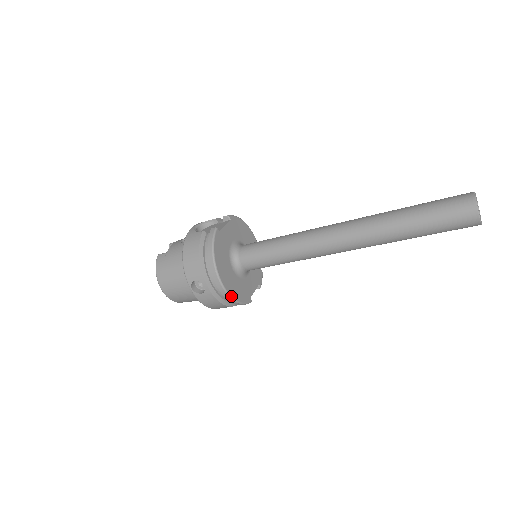
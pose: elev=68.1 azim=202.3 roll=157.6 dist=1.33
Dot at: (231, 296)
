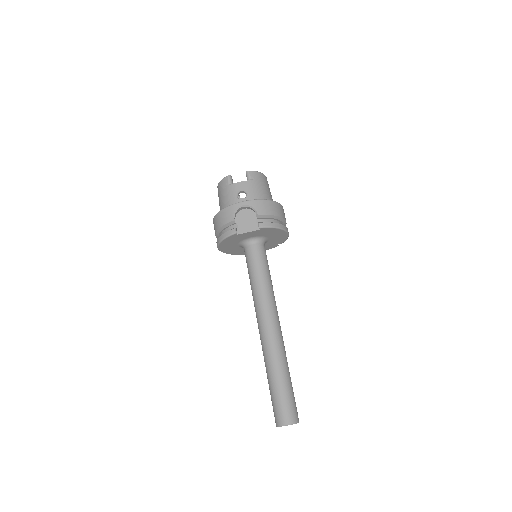
Dot at: occluded
